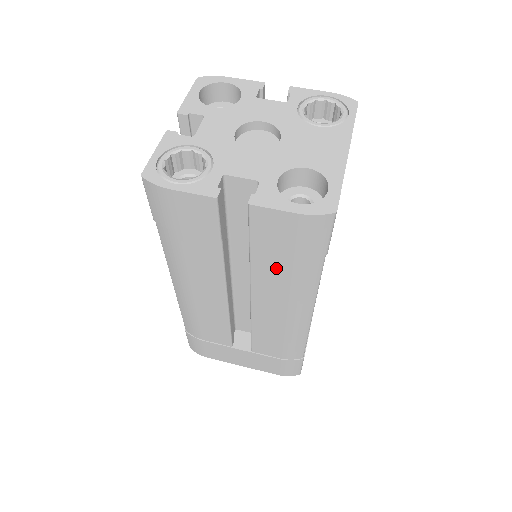
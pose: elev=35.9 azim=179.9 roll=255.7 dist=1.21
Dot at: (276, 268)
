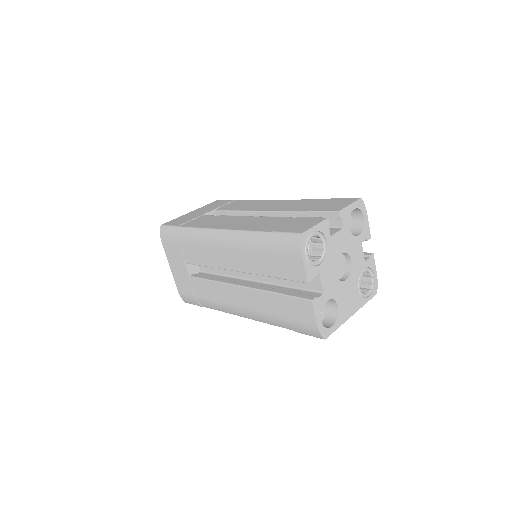
Dot at: (273, 307)
